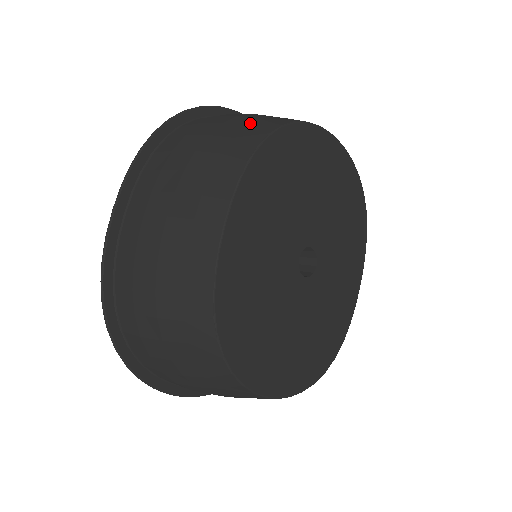
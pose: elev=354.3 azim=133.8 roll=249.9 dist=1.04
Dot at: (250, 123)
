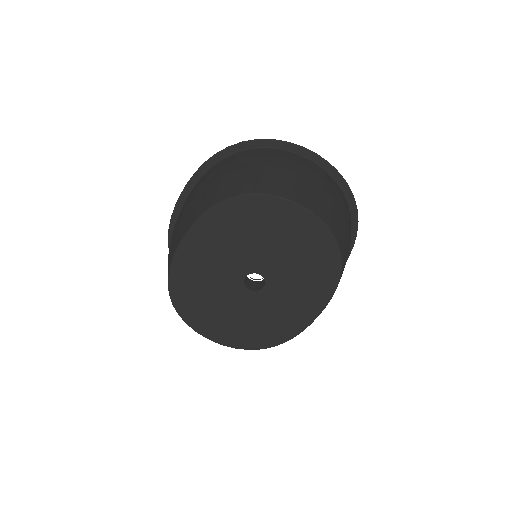
Dot at: (237, 181)
